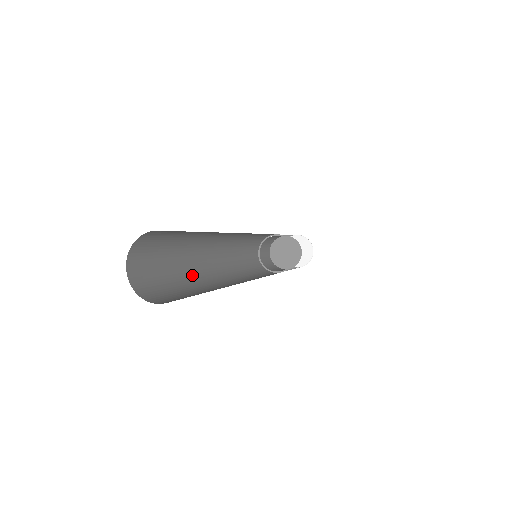
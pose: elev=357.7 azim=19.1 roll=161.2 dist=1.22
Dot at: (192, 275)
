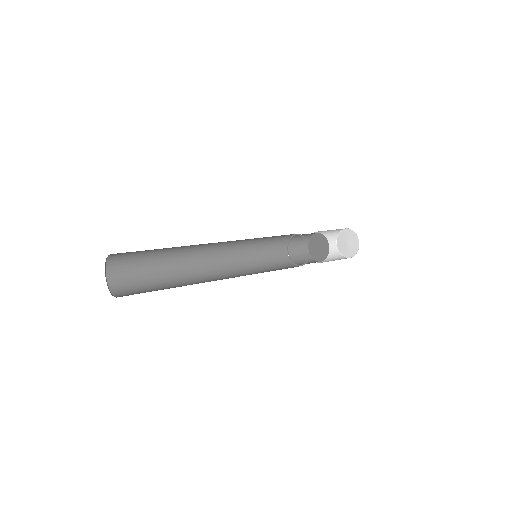
Dot at: (178, 273)
